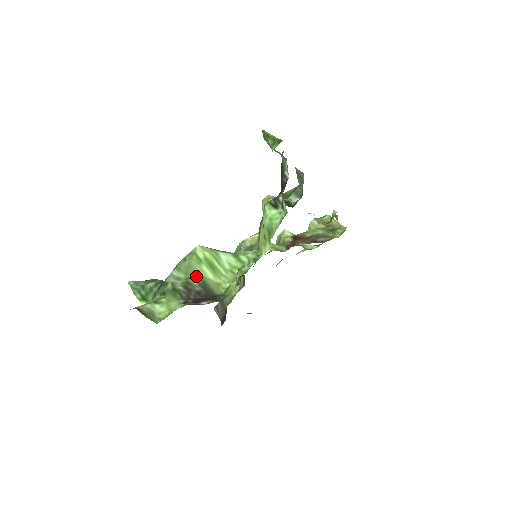
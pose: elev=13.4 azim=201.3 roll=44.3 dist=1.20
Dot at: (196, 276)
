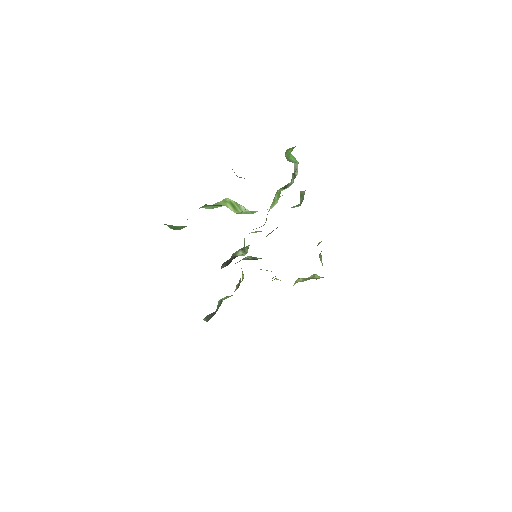
Dot at: (222, 205)
